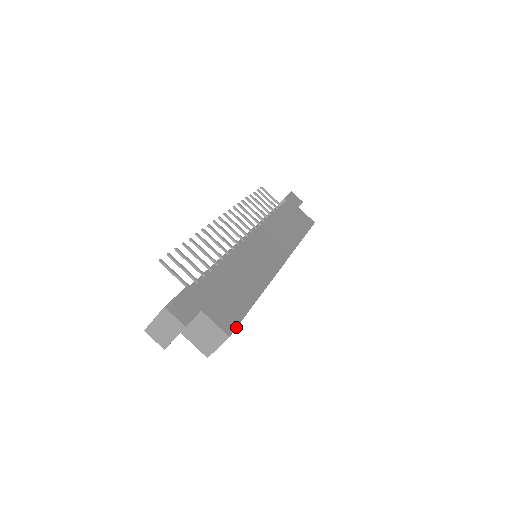
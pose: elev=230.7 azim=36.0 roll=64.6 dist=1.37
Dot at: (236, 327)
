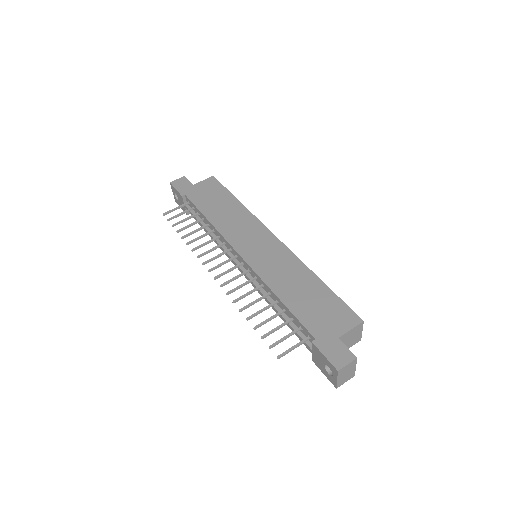
Dot at: (353, 311)
